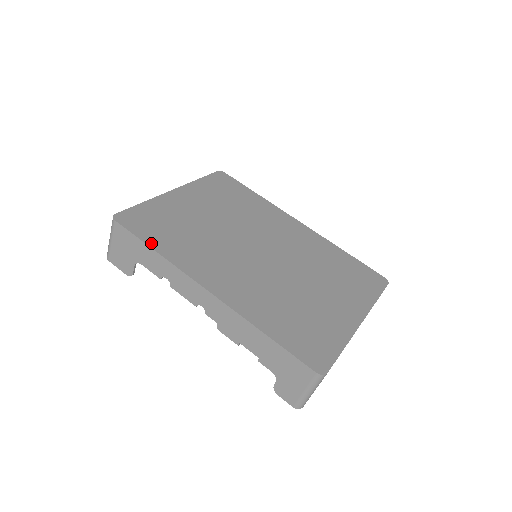
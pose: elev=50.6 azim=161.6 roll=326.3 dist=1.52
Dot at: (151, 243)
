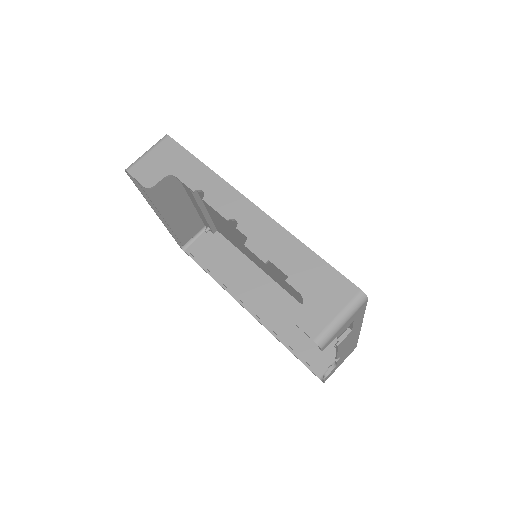
Dot at: occluded
